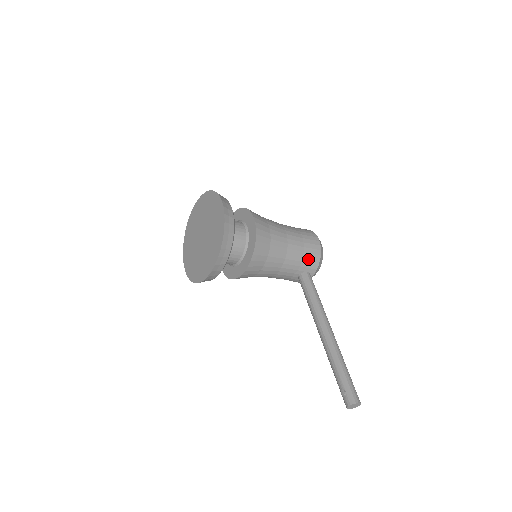
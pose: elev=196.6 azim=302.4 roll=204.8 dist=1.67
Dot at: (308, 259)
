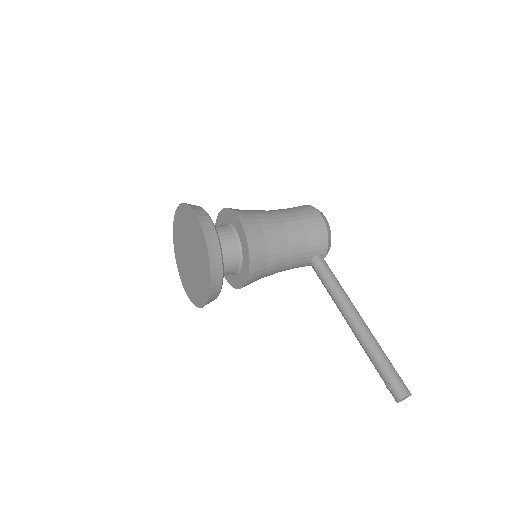
Dot at: (314, 241)
